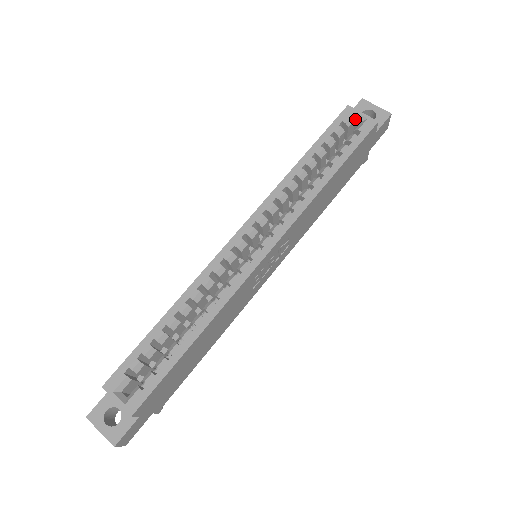
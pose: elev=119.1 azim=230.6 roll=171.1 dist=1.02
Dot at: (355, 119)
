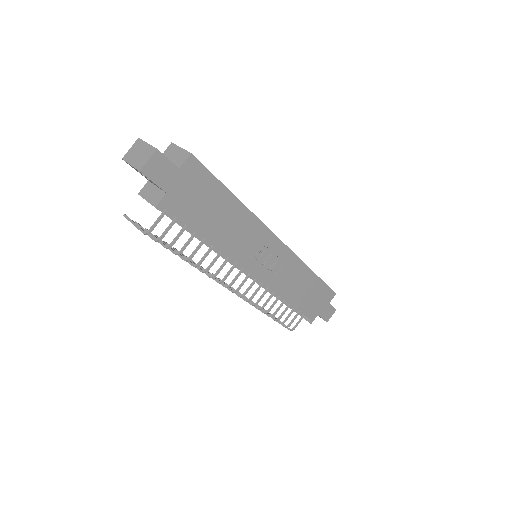
Dot at: occluded
